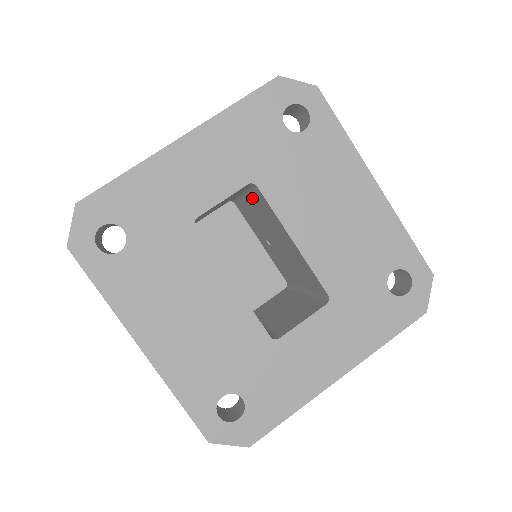
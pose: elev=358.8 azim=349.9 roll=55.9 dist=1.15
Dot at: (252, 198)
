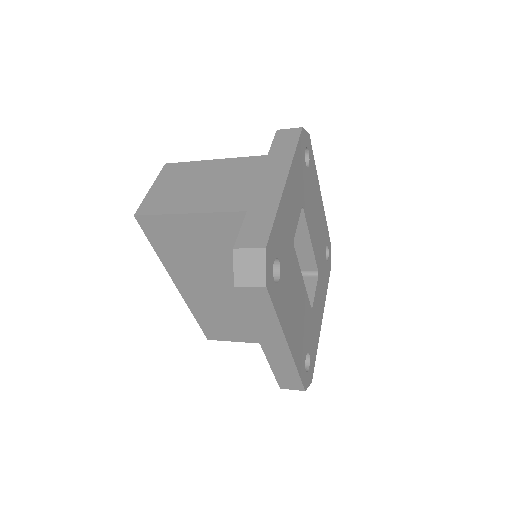
Dot at: occluded
